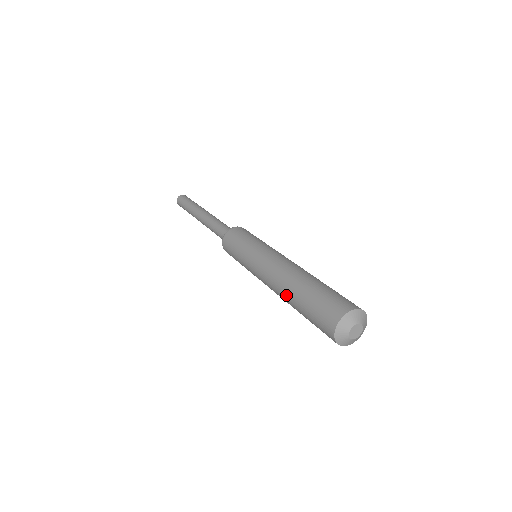
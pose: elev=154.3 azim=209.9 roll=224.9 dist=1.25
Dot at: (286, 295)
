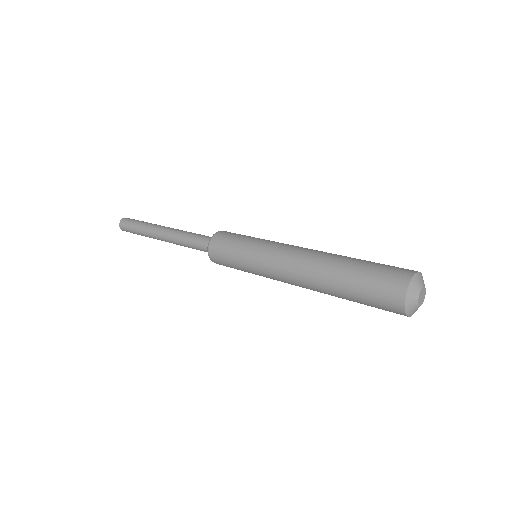
Dot at: (326, 264)
